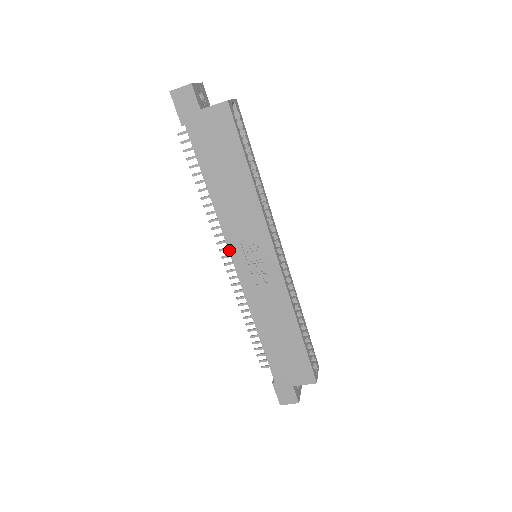
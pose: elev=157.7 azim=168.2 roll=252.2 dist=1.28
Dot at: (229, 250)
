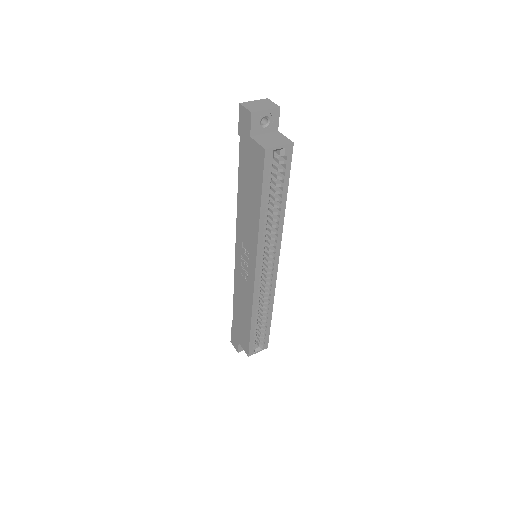
Dot at: (236, 238)
